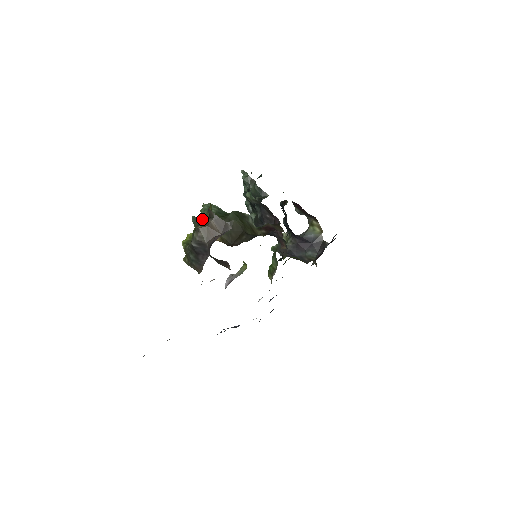
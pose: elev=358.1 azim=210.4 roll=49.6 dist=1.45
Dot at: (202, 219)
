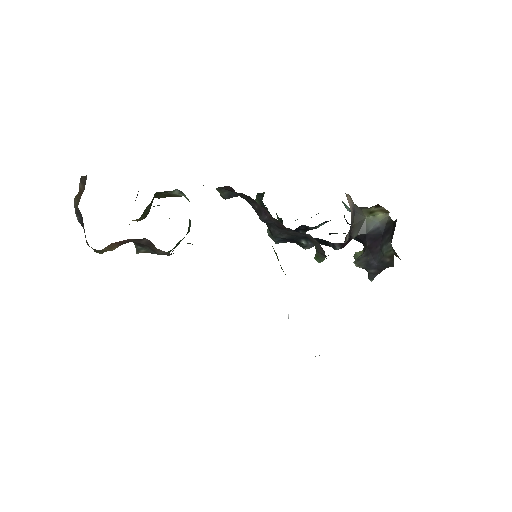
Dot at: occluded
